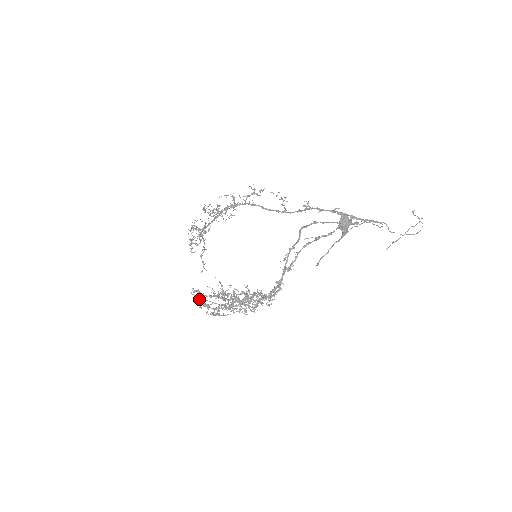
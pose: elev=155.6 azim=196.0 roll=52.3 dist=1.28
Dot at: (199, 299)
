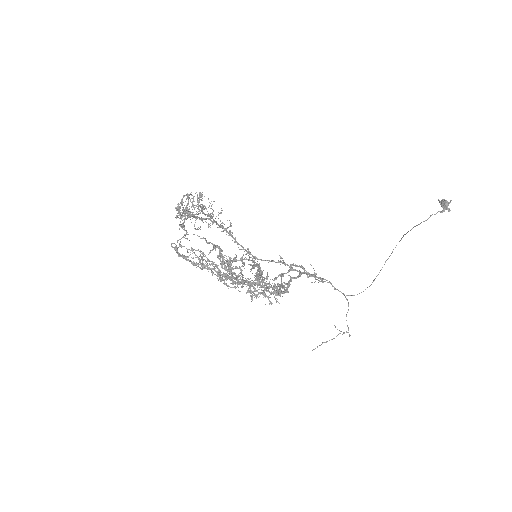
Dot at: (207, 242)
